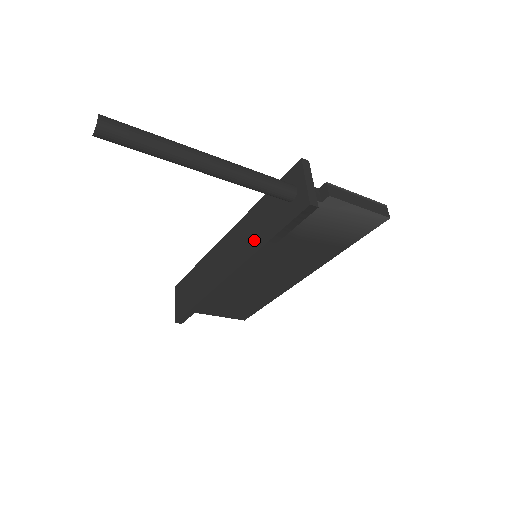
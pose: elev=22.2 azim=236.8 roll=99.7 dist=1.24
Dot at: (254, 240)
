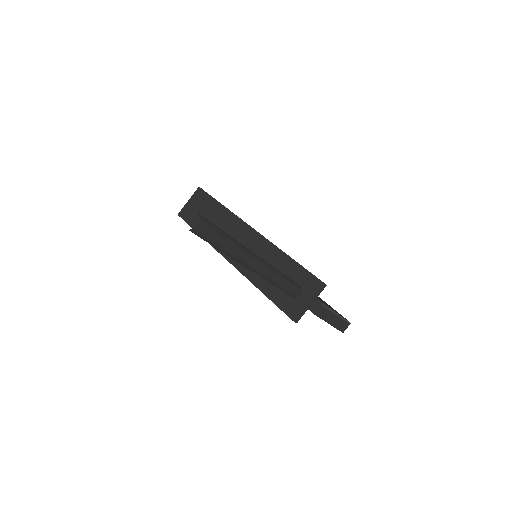
Dot at: occluded
